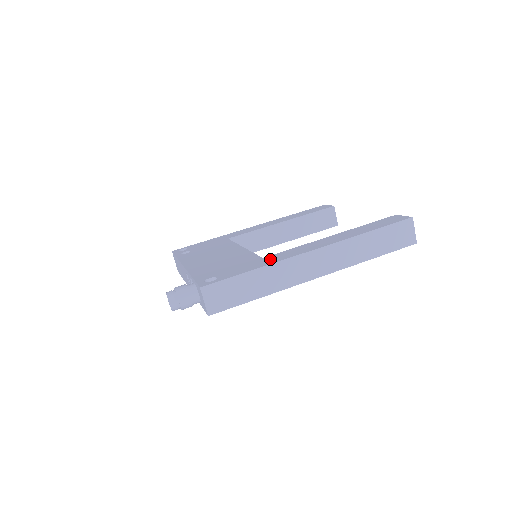
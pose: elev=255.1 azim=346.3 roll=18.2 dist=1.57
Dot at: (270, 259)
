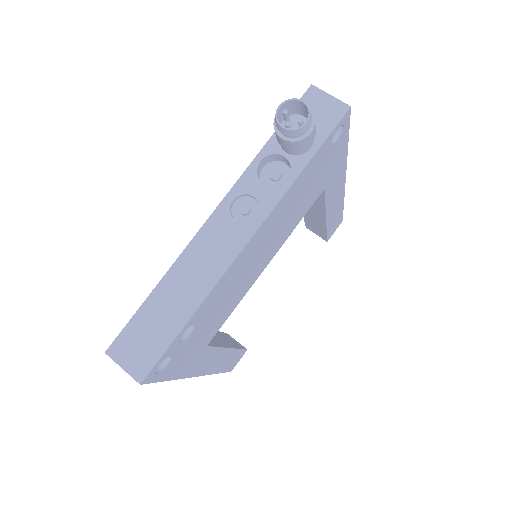
Dot at: occluded
